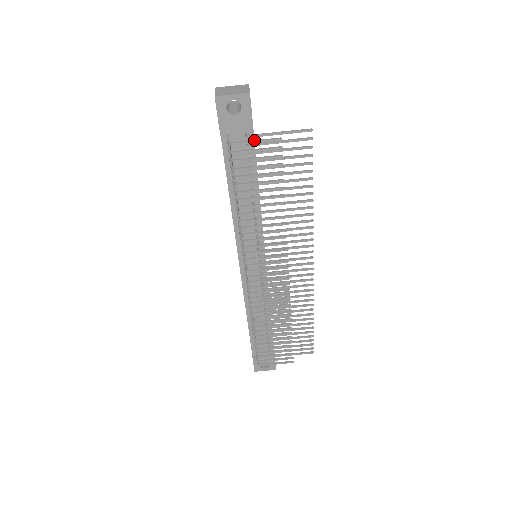
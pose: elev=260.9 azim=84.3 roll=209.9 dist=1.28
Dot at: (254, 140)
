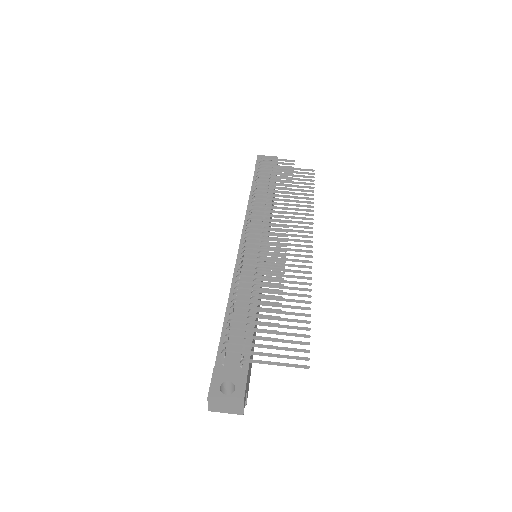
Dot at: (277, 160)
